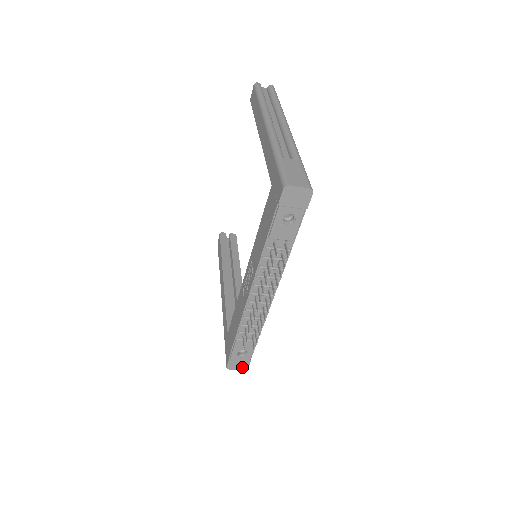
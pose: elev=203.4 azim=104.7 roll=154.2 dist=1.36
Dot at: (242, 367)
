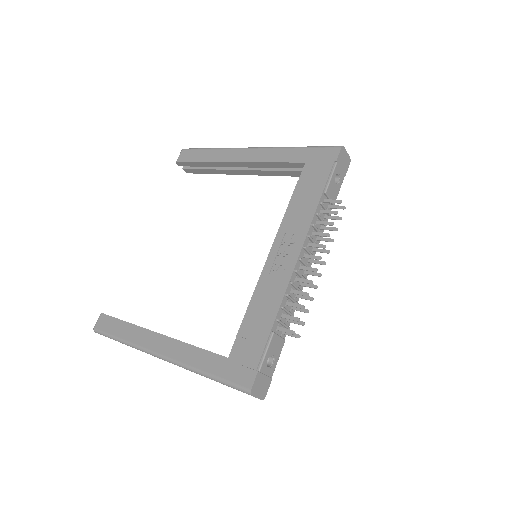
Dot at: (262, 393)
